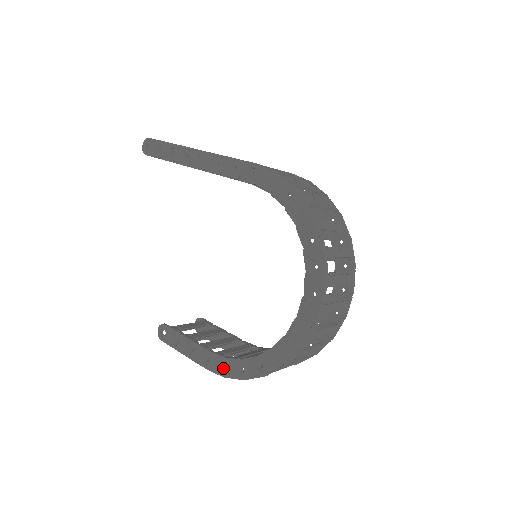
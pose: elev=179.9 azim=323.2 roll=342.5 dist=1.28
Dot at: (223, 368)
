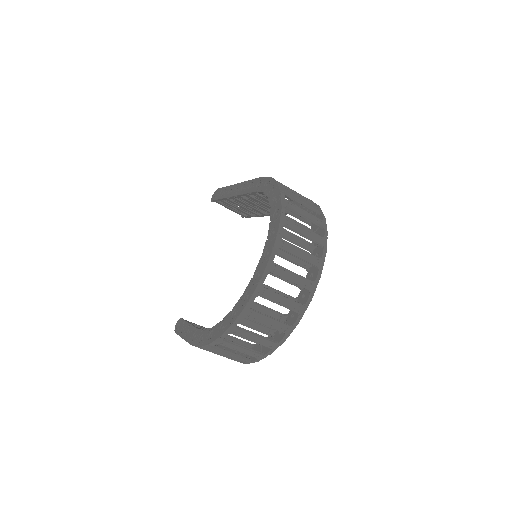
Dot at: (201, 340)
